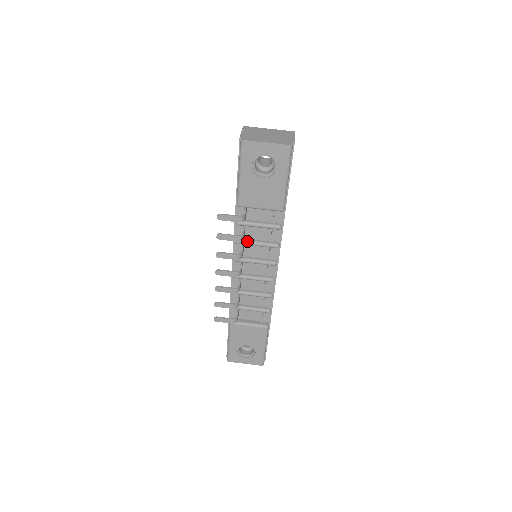
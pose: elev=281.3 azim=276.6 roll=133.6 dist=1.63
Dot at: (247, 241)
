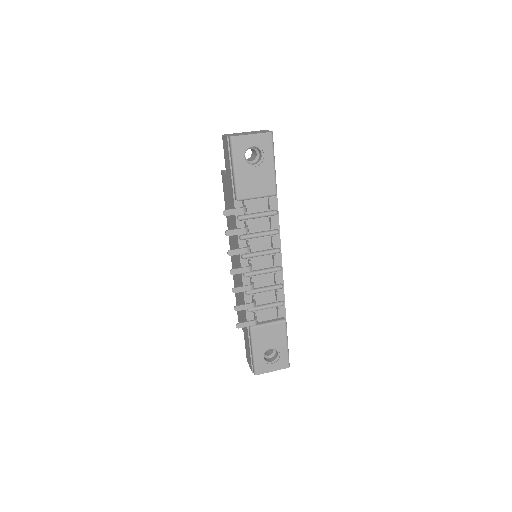
Dot at: (251, 234)
